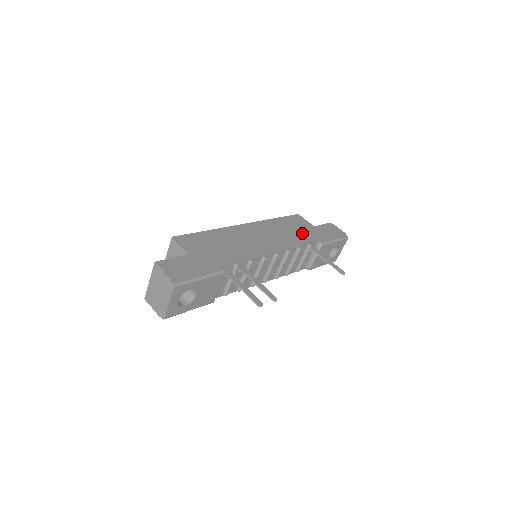
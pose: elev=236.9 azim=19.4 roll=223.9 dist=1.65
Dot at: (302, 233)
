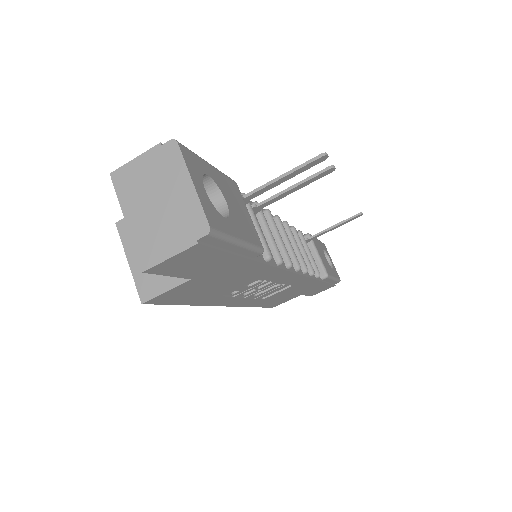
Dot at: occluded
